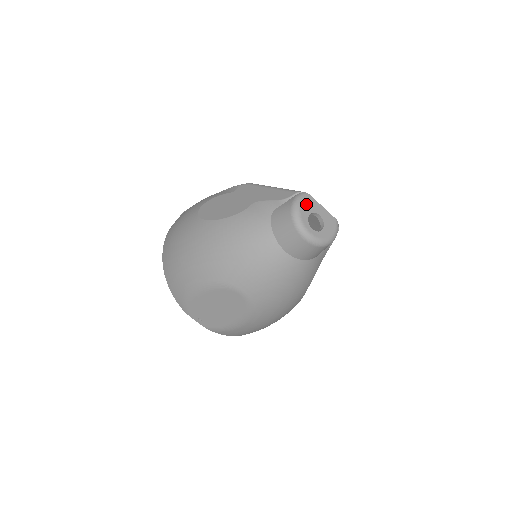
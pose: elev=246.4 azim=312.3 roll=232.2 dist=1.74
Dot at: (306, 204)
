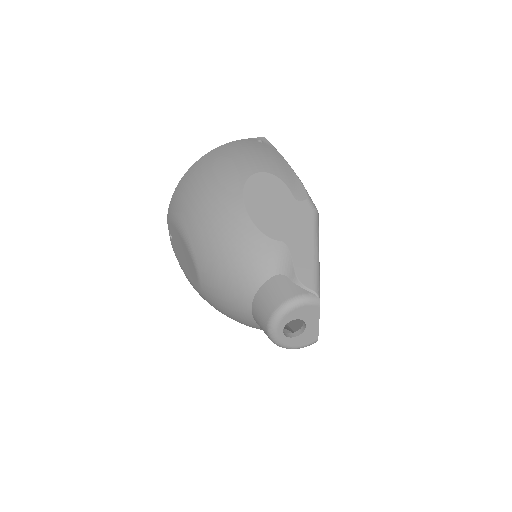
Dot at: (305, 310)
